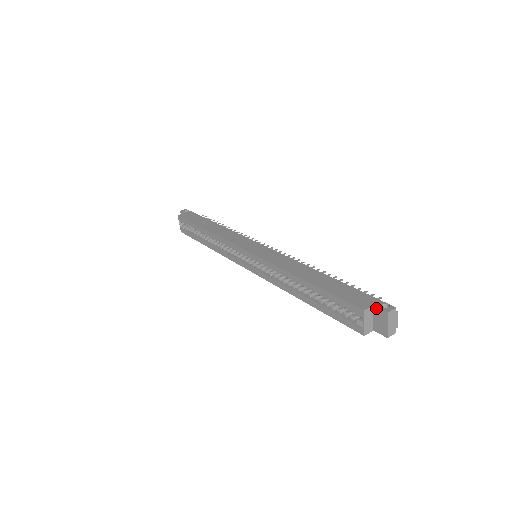
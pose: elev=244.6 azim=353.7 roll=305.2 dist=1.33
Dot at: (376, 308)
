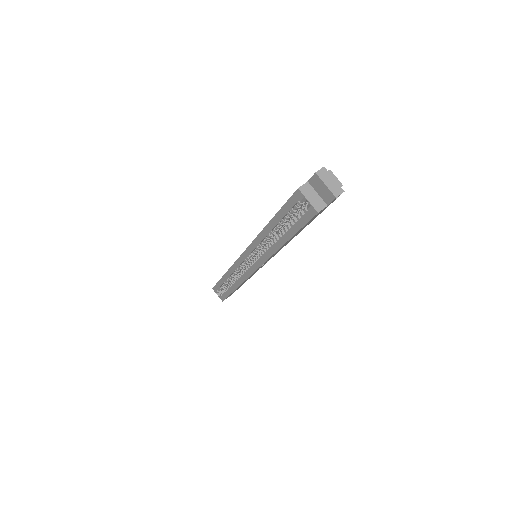
Dot at: (310, 181)
